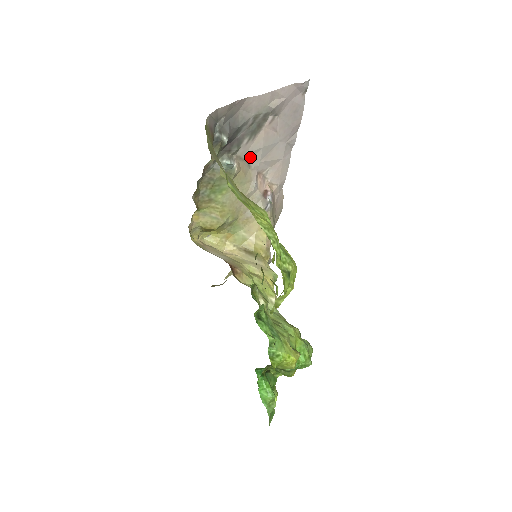
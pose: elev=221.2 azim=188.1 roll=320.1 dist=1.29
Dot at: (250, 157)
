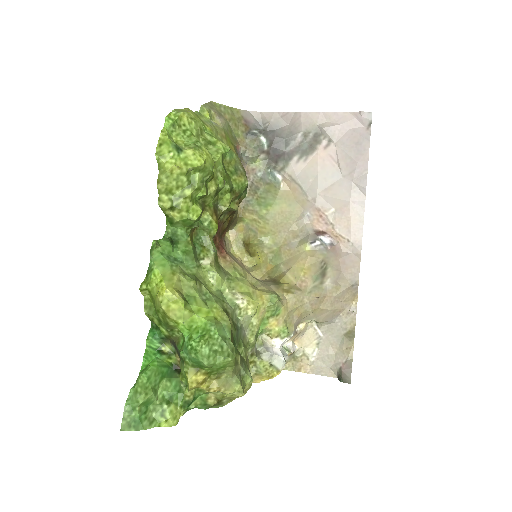
Dot at: (305, 183)
